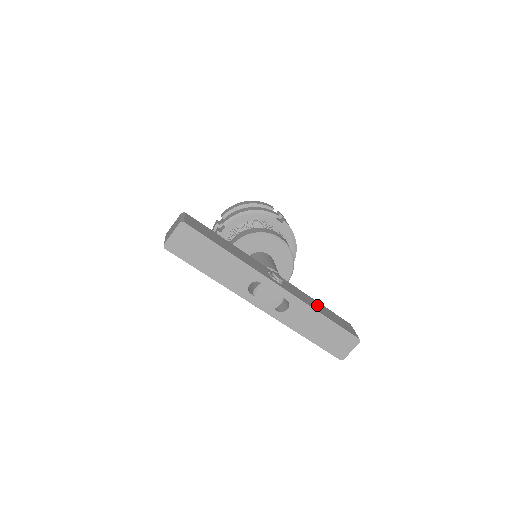
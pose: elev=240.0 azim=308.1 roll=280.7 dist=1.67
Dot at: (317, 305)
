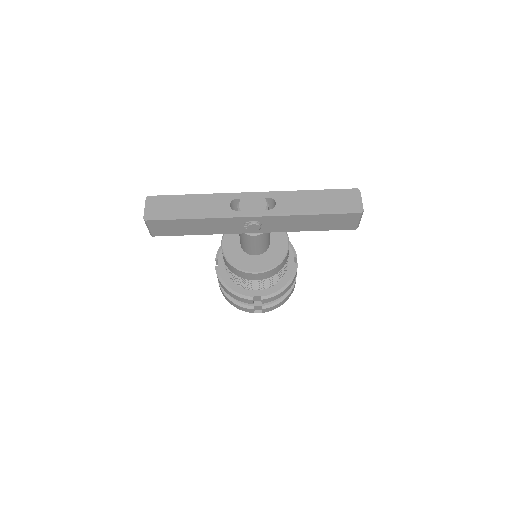
Dot at: occluded
